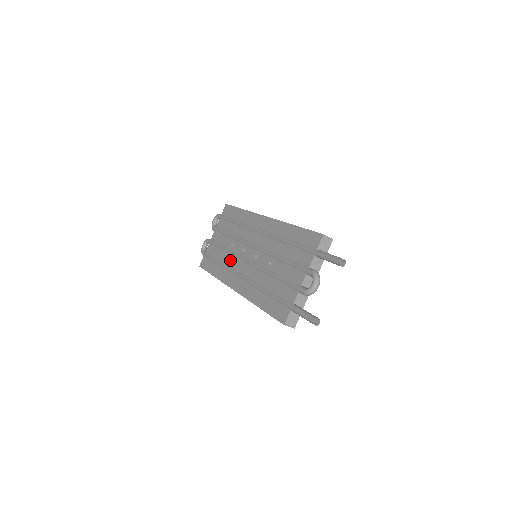
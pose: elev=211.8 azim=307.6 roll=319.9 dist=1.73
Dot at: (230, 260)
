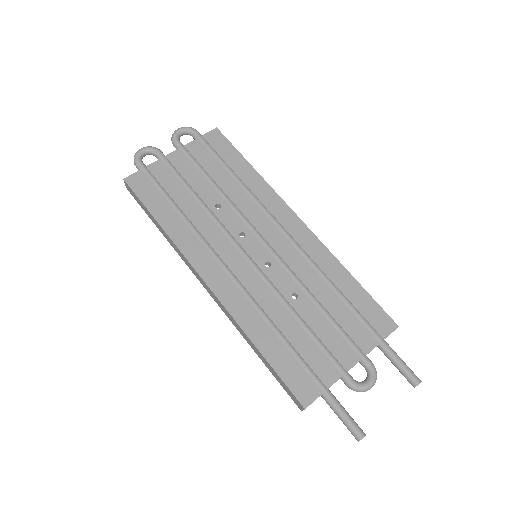
Dot at: (208, 227)
